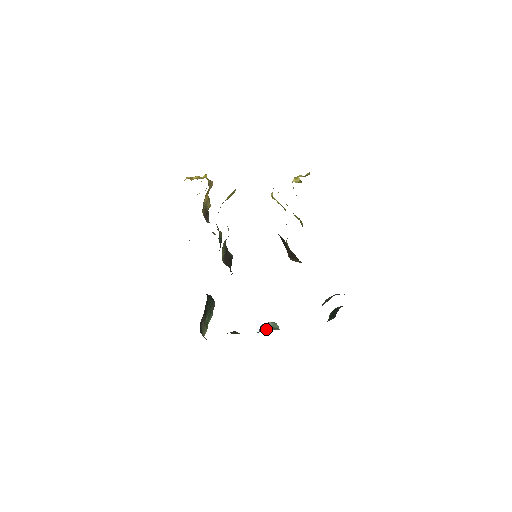
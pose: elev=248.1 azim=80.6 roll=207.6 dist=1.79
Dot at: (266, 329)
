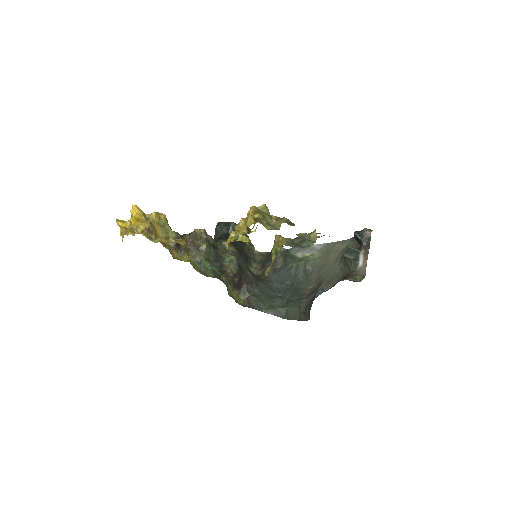
Dot at: (301, 247)
